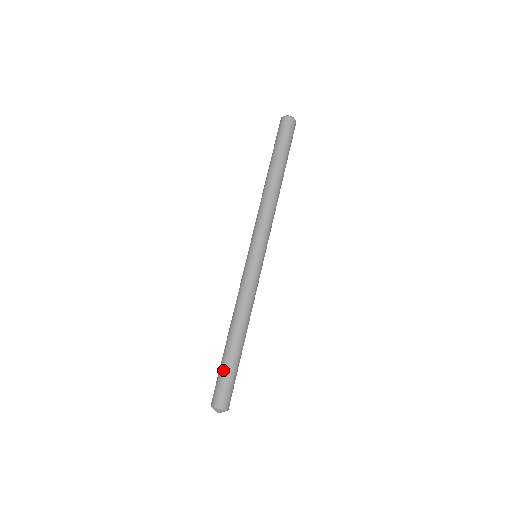
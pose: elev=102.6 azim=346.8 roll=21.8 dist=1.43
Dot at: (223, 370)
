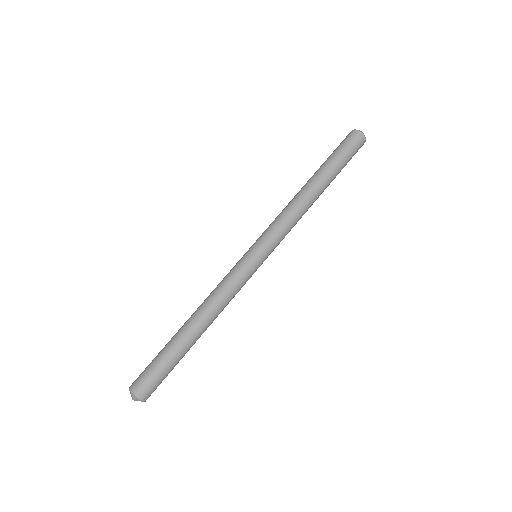
Dot at: (164, 360)
